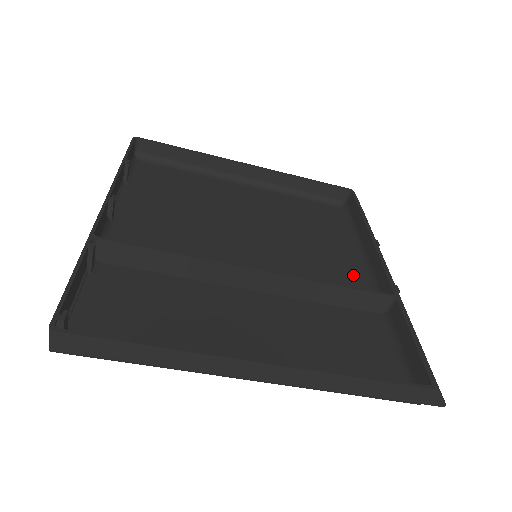
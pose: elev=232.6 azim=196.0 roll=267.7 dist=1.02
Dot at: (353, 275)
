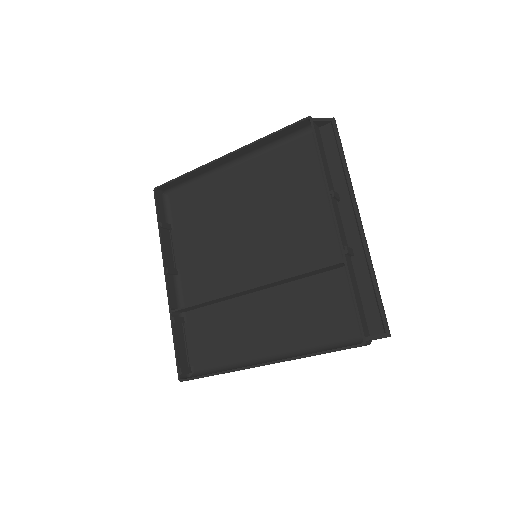
Dot at: (326, 230)
